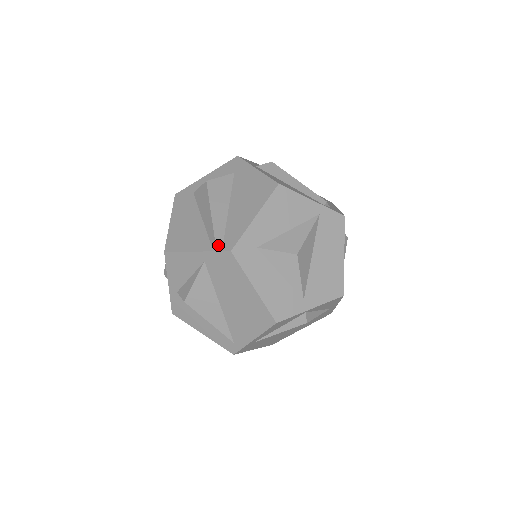
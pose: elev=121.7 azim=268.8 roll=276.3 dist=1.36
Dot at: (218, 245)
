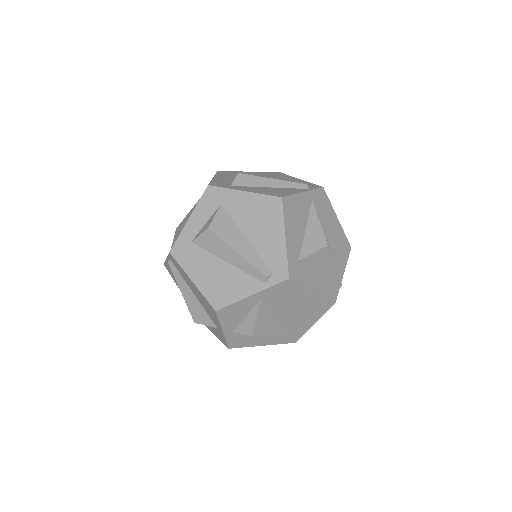
Dot at: (271, 279)
